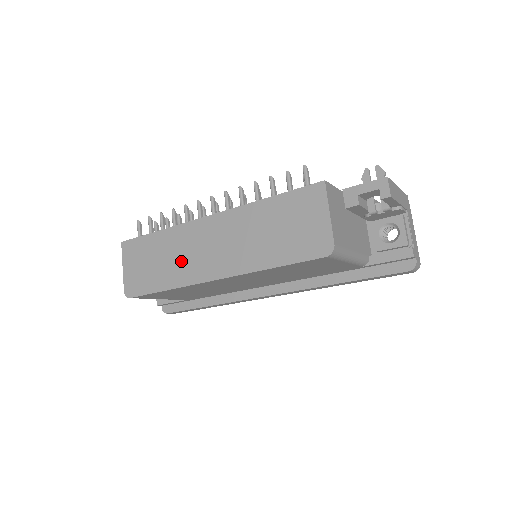
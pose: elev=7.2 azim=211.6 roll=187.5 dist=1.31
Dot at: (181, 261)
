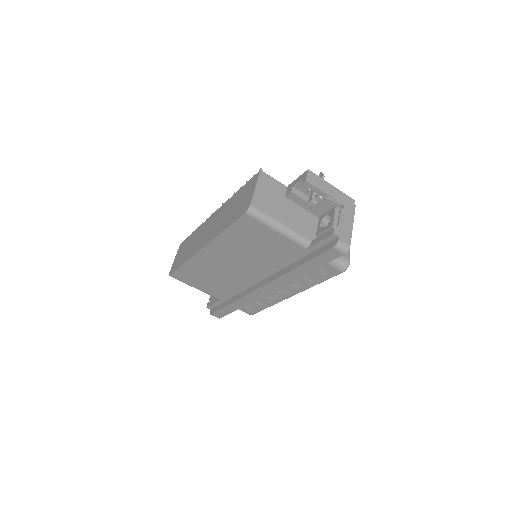
Dot at: (195, 244)
